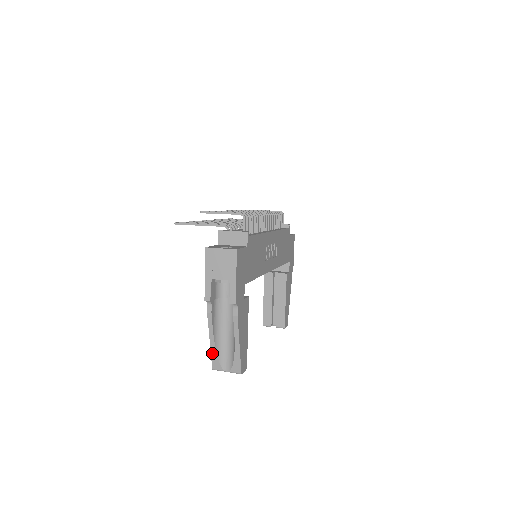
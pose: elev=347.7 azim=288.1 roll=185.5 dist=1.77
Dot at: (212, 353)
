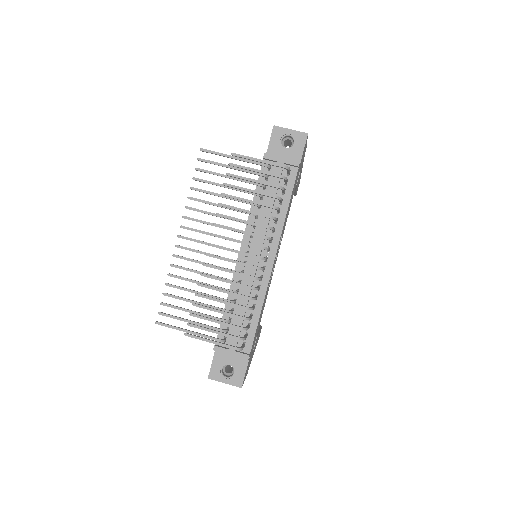
Dot at: occluded
